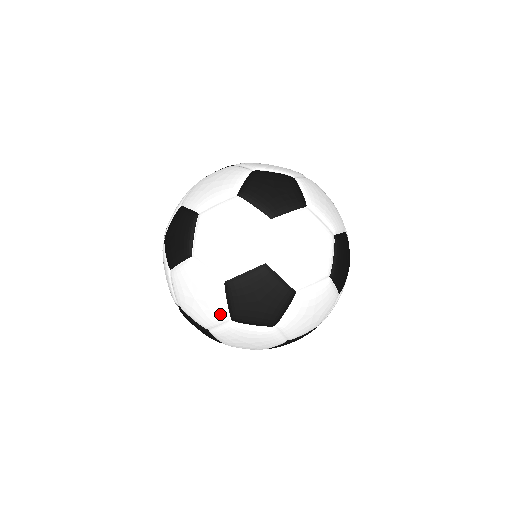
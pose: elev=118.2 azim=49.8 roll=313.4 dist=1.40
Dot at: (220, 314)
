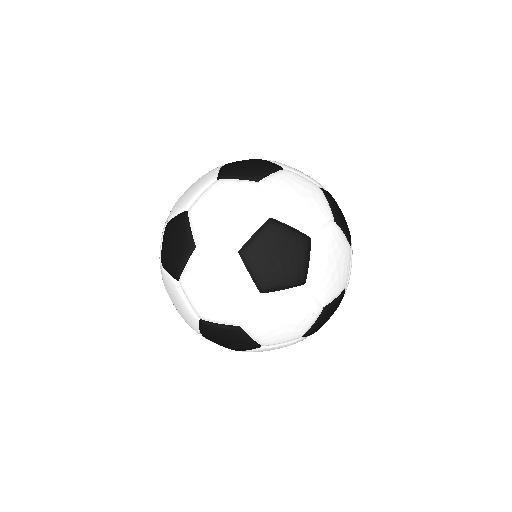
Dot at: occluded
